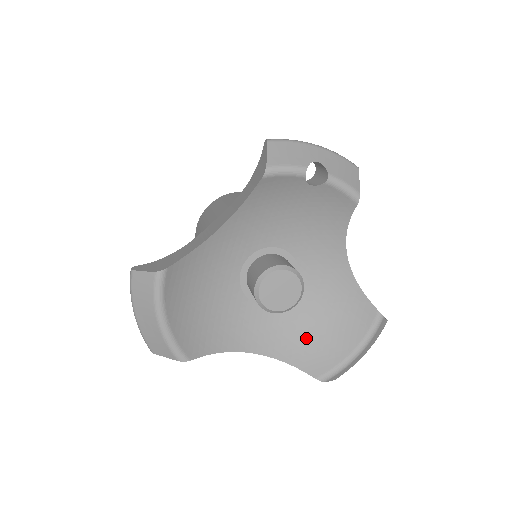
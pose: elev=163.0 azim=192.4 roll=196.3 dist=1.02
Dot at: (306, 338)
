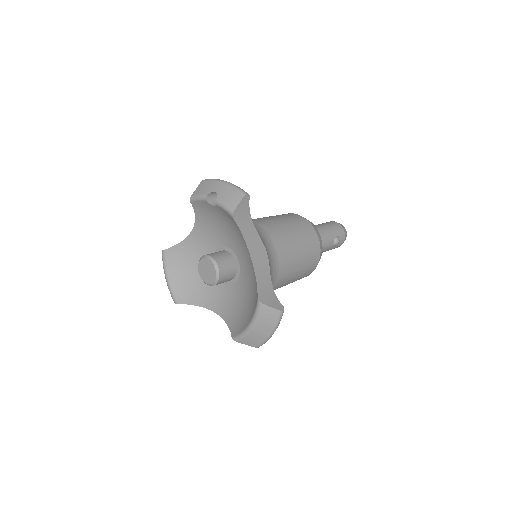
Dot at: (239, 311)
